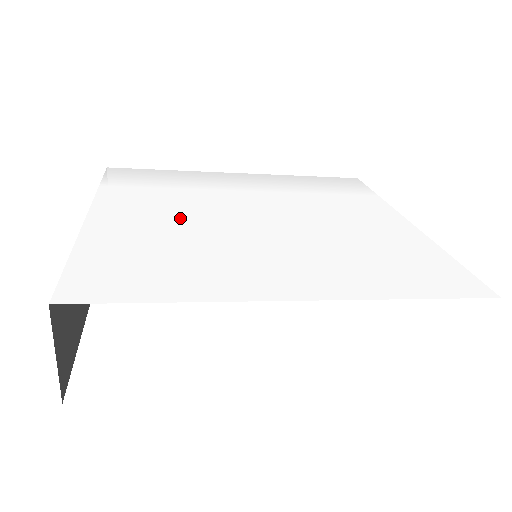
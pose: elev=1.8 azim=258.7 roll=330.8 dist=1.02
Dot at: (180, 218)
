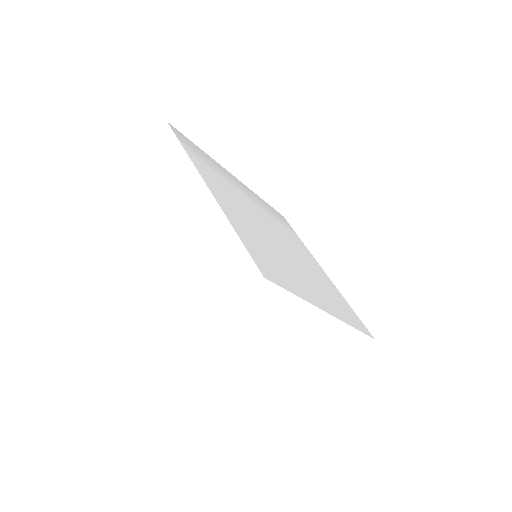
Dot at: (249, 218)
